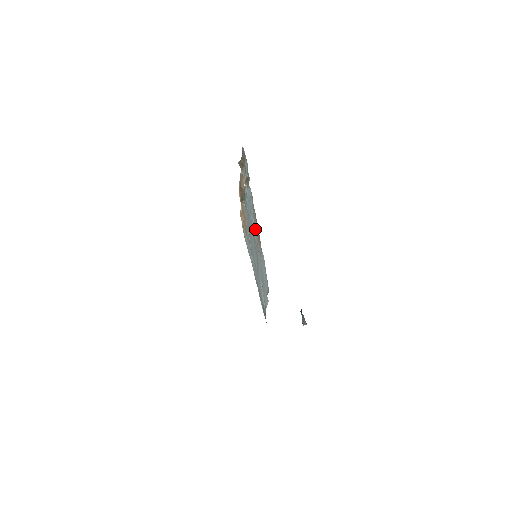
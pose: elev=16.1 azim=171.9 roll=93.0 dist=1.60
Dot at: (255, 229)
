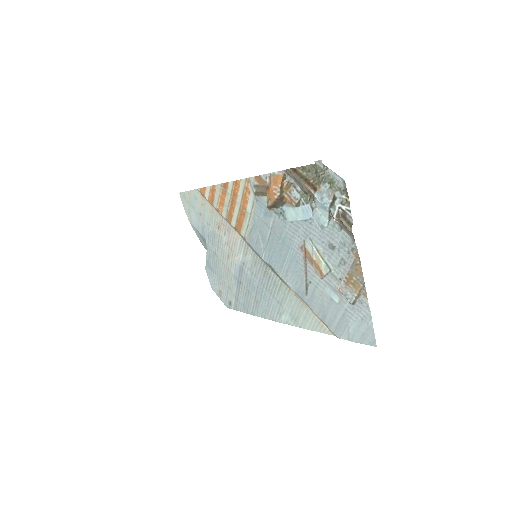
Dot at: (331, 265)
